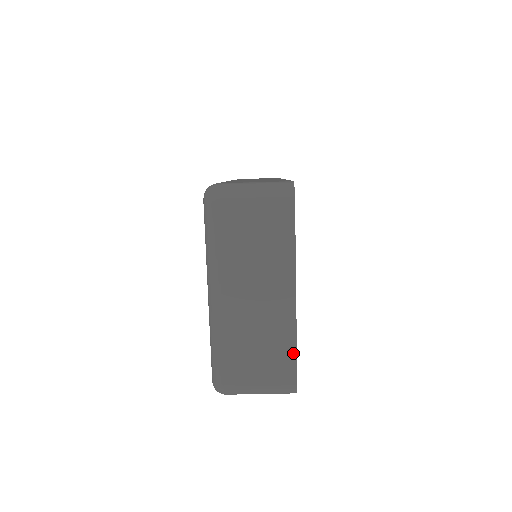
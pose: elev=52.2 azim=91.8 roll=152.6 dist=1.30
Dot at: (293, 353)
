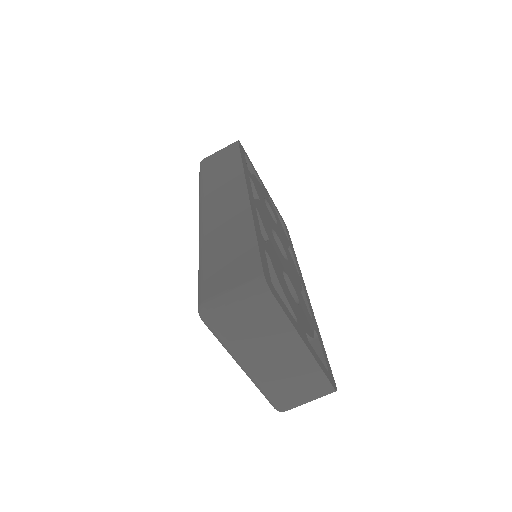
Dot at: (322, 376)
